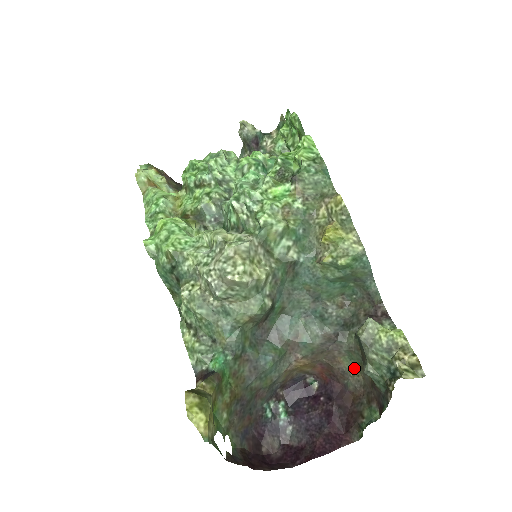
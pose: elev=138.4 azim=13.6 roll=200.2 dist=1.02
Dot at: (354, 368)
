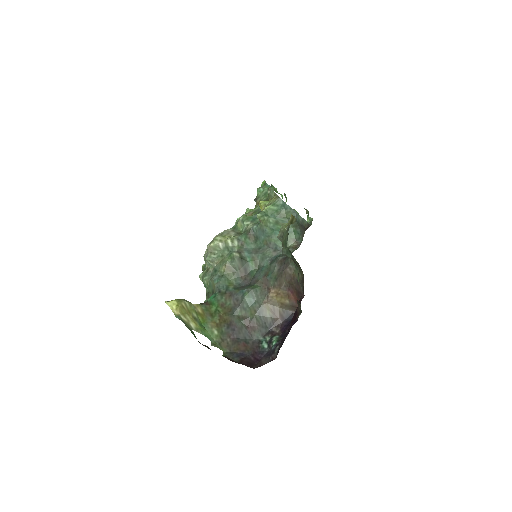
Dot at: (300, 273)
